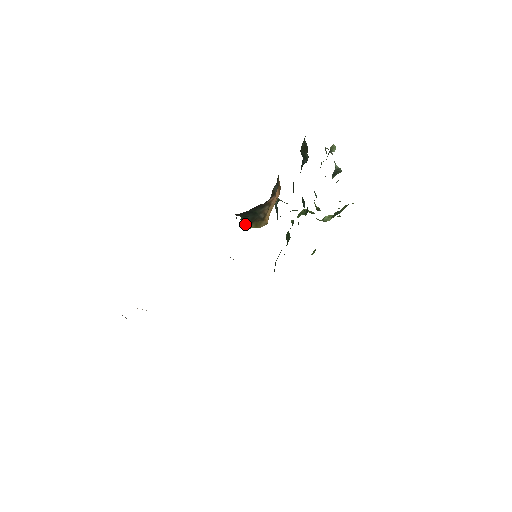
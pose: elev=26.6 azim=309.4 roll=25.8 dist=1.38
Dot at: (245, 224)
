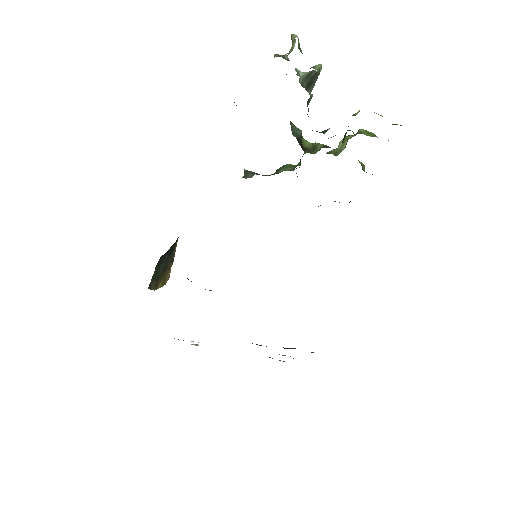
Dot at: (154, 282)
